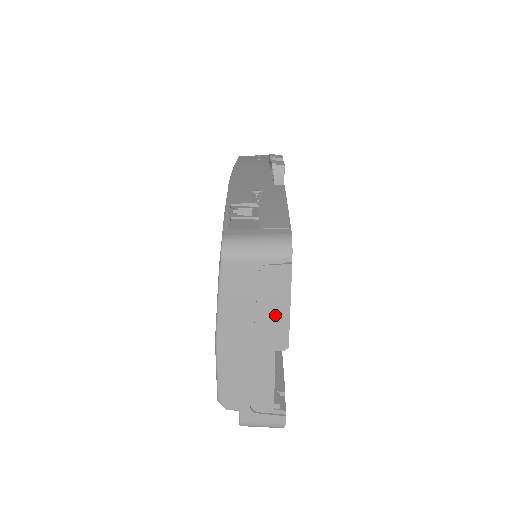
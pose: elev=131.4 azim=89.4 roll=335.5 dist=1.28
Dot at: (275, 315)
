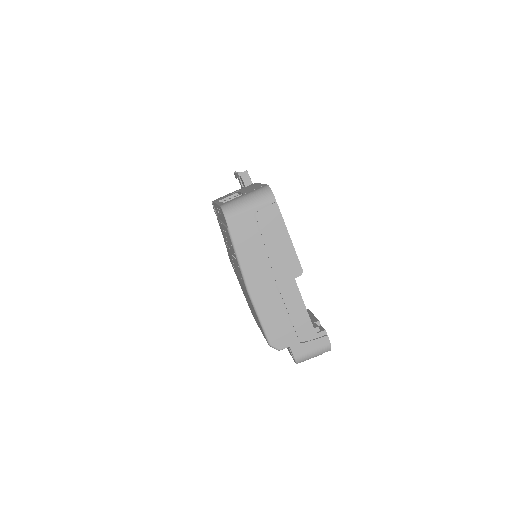
Dot at: (282, 248)
